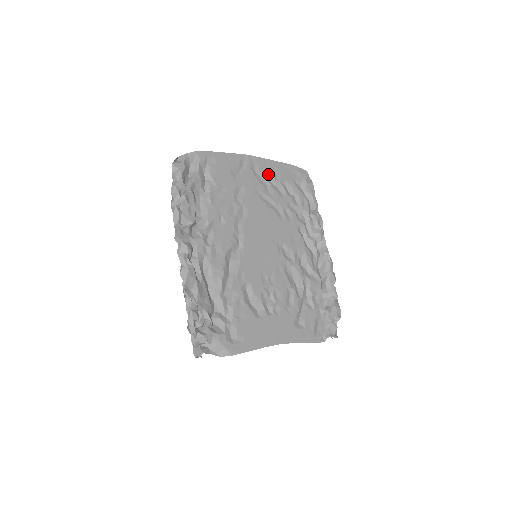
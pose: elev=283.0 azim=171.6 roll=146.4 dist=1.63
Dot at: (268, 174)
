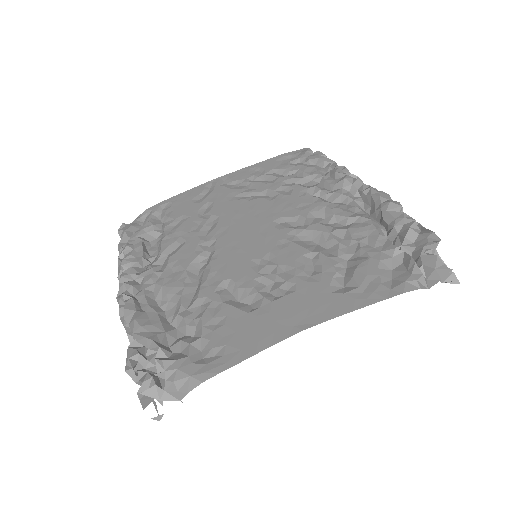
Dot at: (246, 177)
